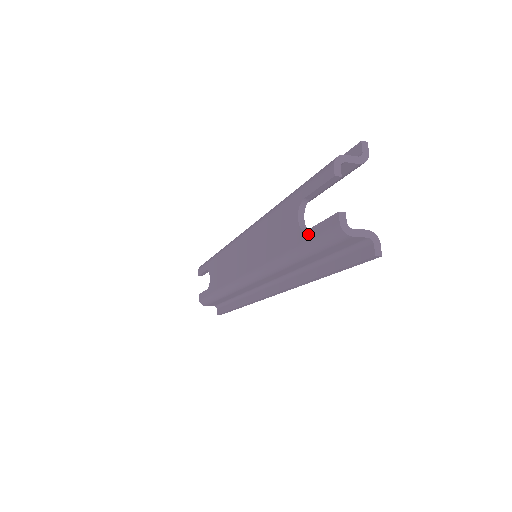
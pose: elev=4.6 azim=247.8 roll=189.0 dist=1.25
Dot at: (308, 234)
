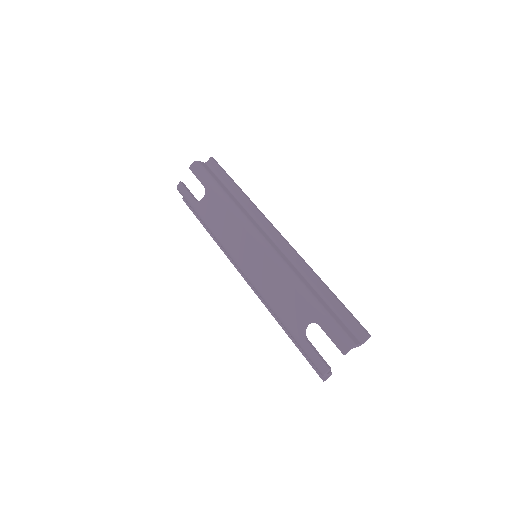
Dot at: (305, 343)
